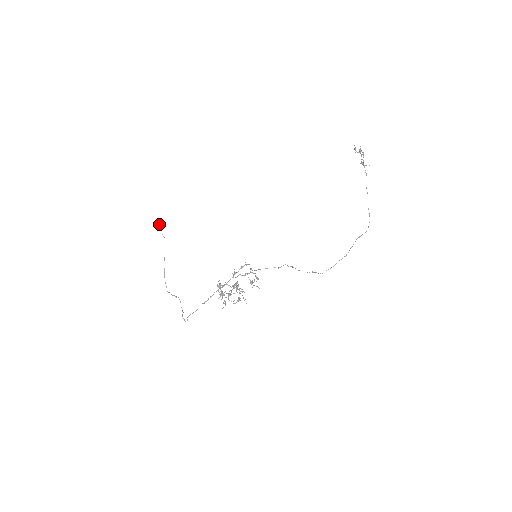
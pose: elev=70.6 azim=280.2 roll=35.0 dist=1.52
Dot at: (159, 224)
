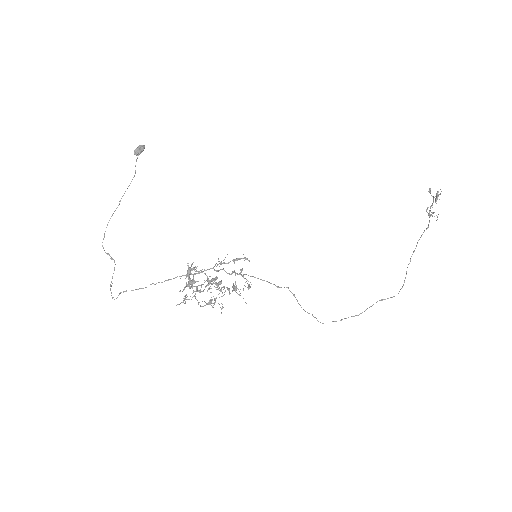
Dot at: (138, 150)
